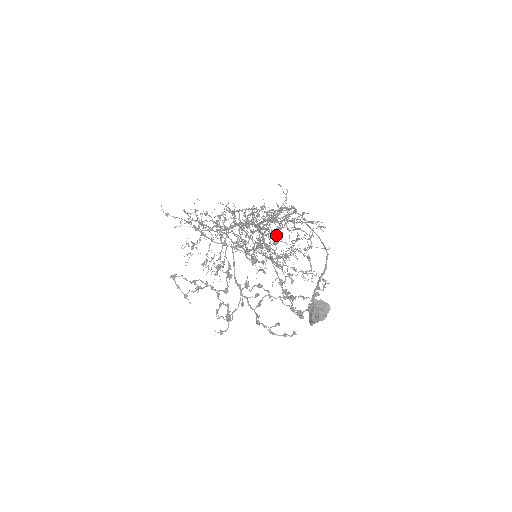
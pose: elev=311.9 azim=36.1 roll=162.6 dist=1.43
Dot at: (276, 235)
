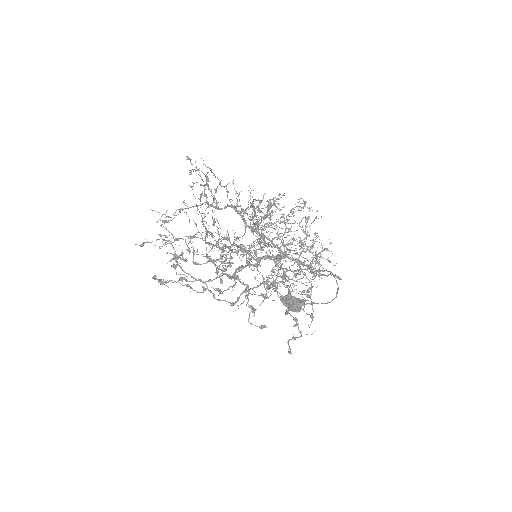
Dot at: occluded
